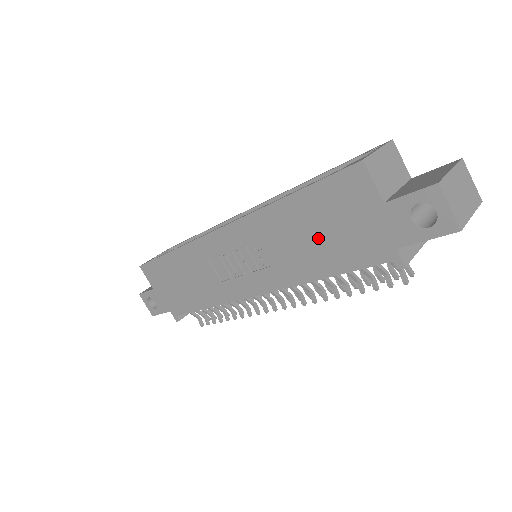
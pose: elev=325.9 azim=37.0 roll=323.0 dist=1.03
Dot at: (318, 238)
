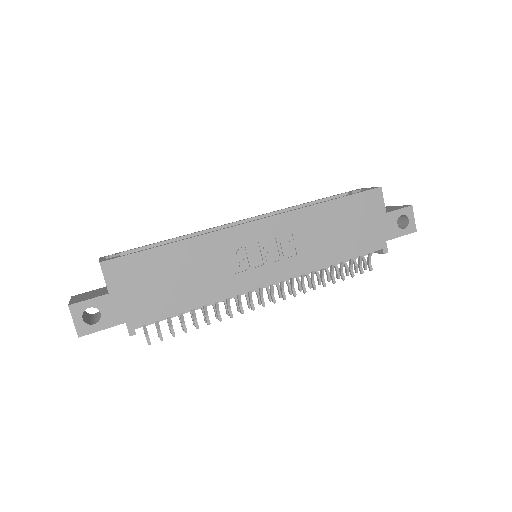
Dot at: (342, 233)
